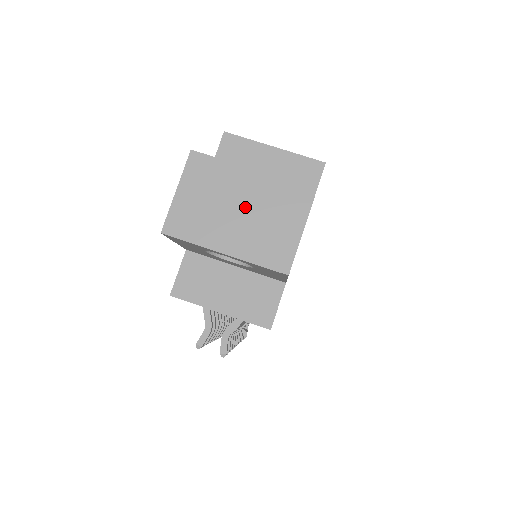
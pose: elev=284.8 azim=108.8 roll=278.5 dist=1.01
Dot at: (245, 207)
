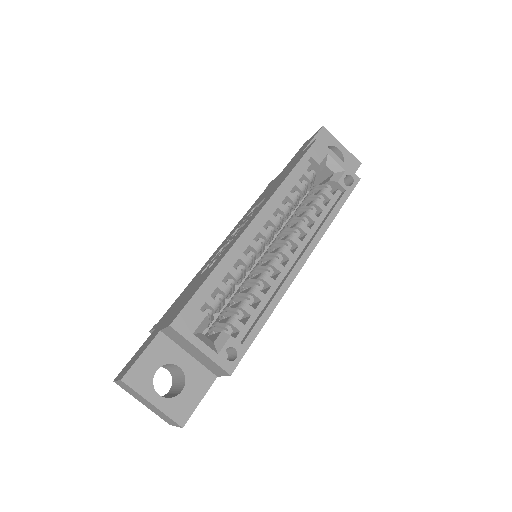
Dot at: (149, 406)
